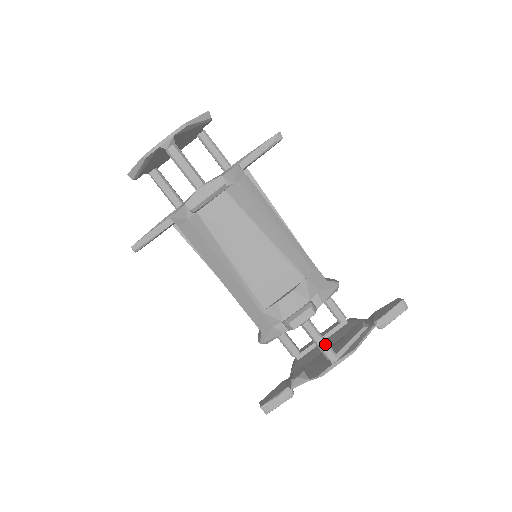
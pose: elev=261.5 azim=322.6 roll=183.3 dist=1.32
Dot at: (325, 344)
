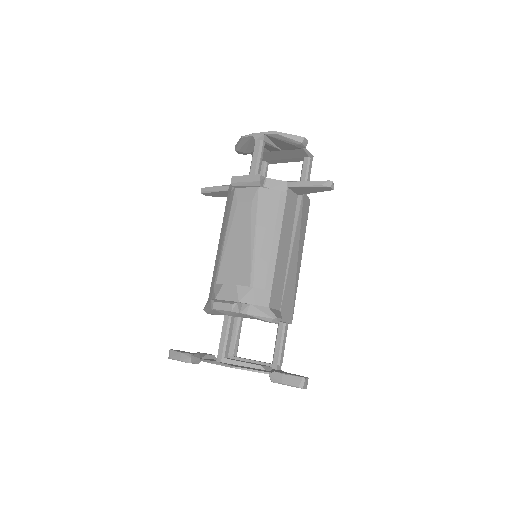
Dot at: (224, 343)
